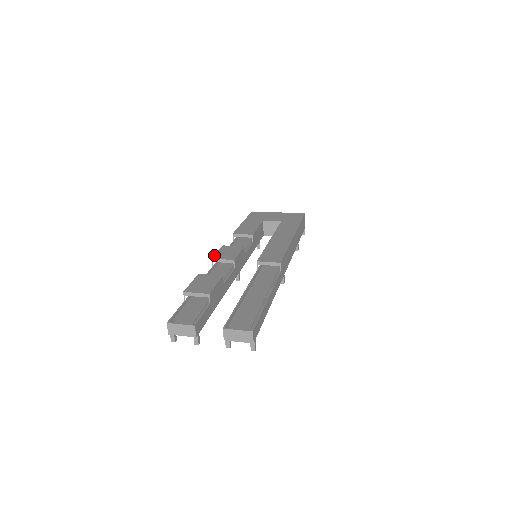
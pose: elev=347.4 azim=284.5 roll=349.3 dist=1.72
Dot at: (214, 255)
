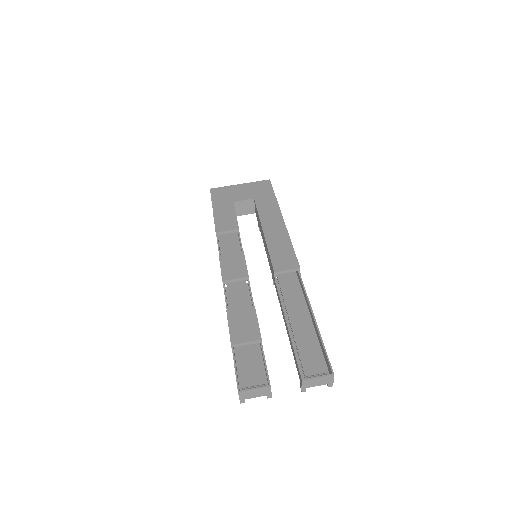
Dot at: (221, 274)
